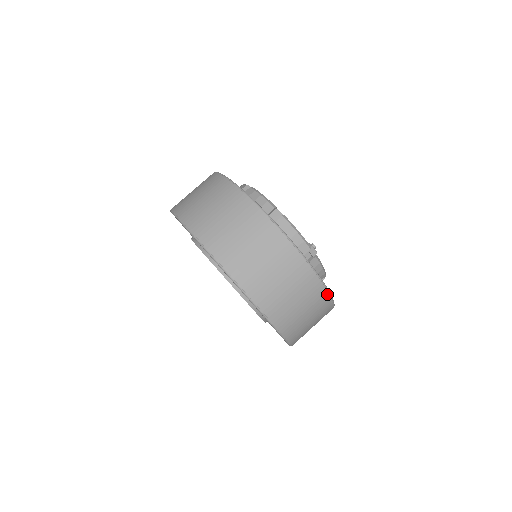
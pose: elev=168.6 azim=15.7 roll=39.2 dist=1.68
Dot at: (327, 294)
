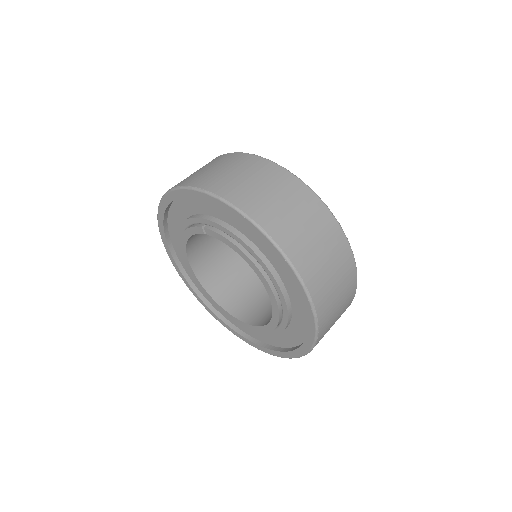
Dot at: (352, 300)
